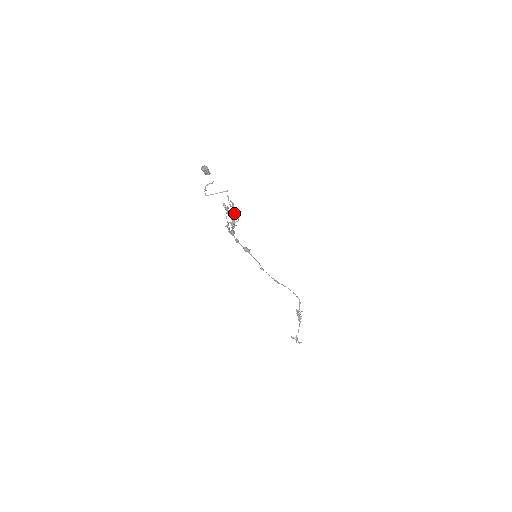
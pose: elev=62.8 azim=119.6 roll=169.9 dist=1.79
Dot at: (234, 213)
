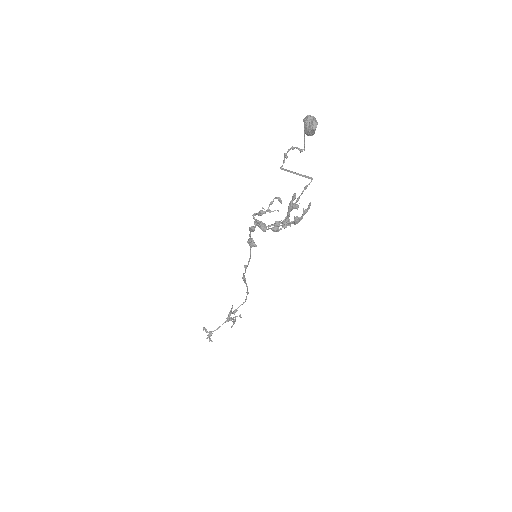
Dot at: (298, 220)
